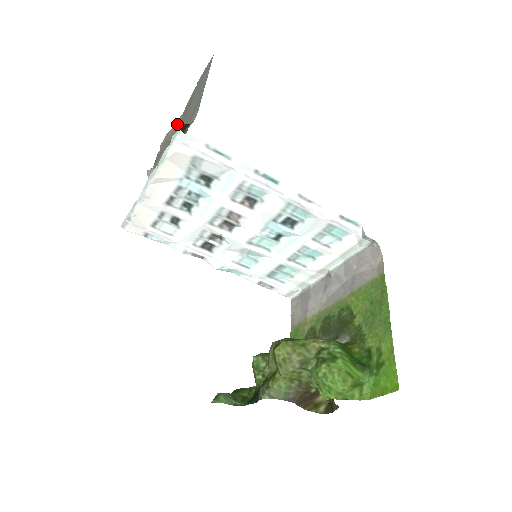
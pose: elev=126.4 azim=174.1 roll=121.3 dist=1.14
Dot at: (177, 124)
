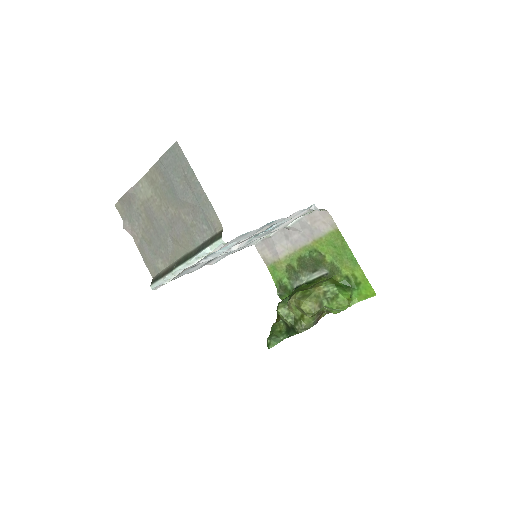
Dot at: (143, 188)
